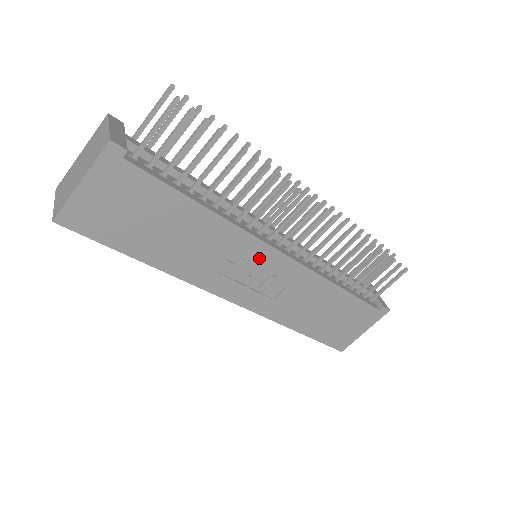
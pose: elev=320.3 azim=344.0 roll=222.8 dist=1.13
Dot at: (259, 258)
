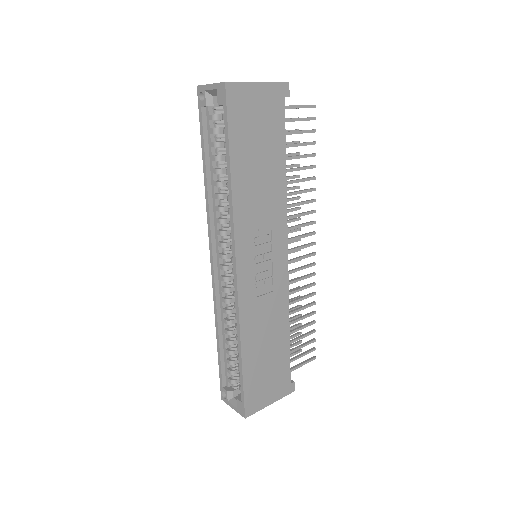
Dot at: (276, 246)
